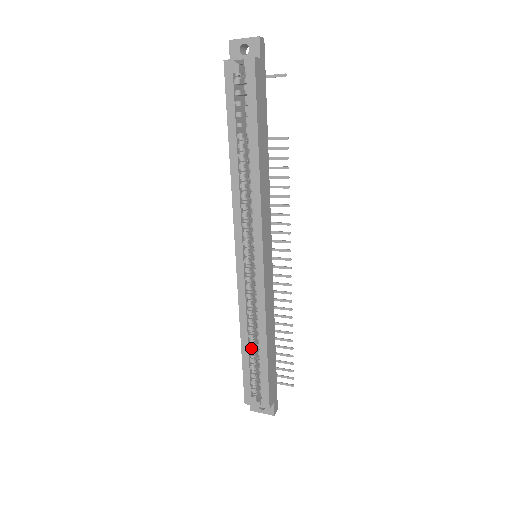
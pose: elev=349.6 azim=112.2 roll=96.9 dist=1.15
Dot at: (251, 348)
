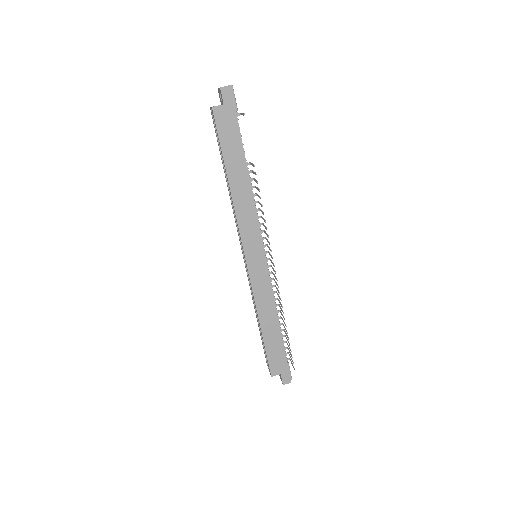
Dot at: occluded
